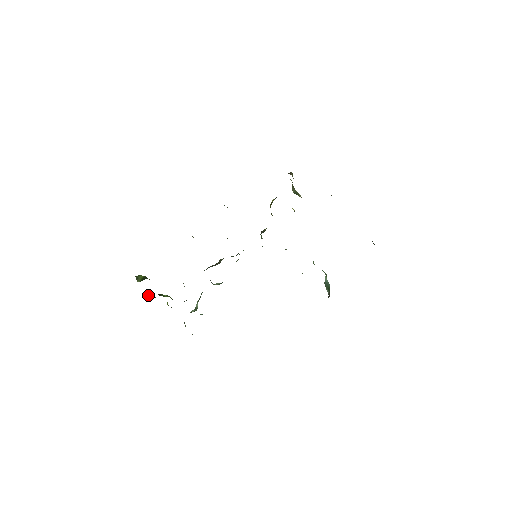
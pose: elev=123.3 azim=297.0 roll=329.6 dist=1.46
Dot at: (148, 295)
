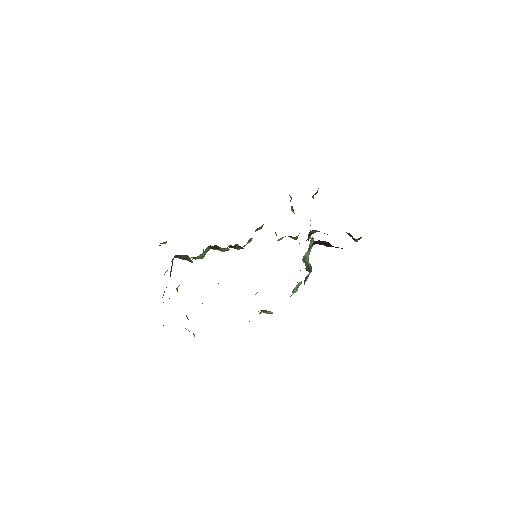
Dot at: occluded
